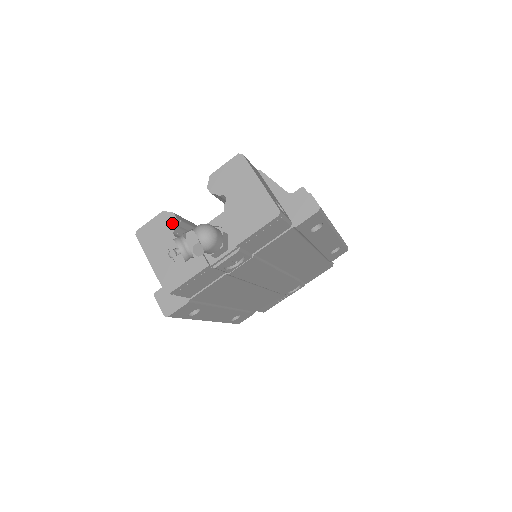
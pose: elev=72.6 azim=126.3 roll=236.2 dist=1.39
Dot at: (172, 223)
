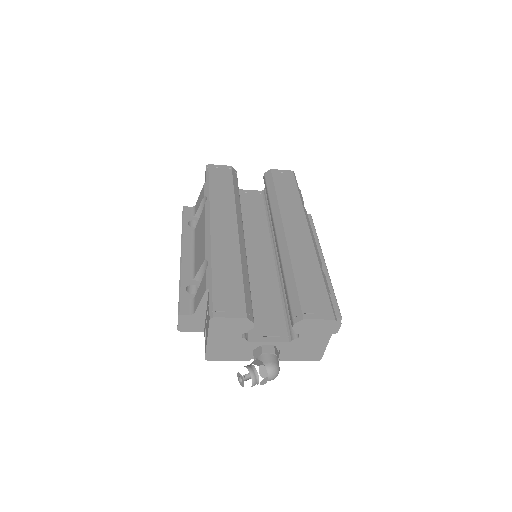
Dot at: (247, 329)
